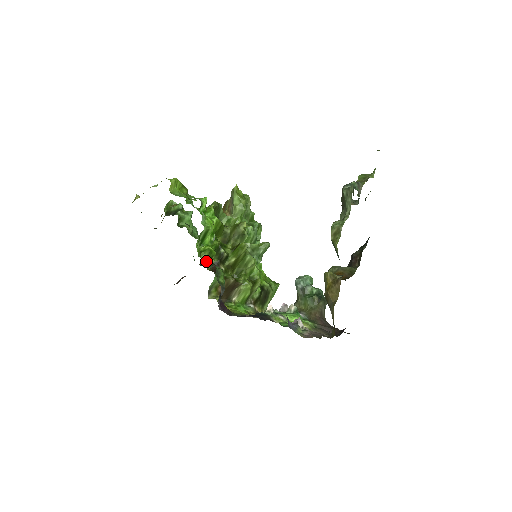
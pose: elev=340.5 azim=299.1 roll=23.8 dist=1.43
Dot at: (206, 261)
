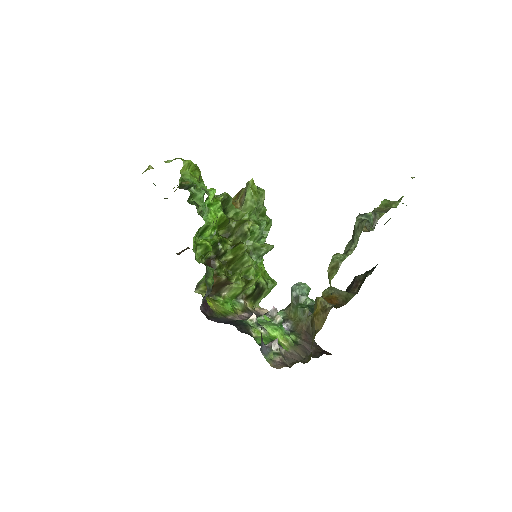
Dot at: (201, 255)
